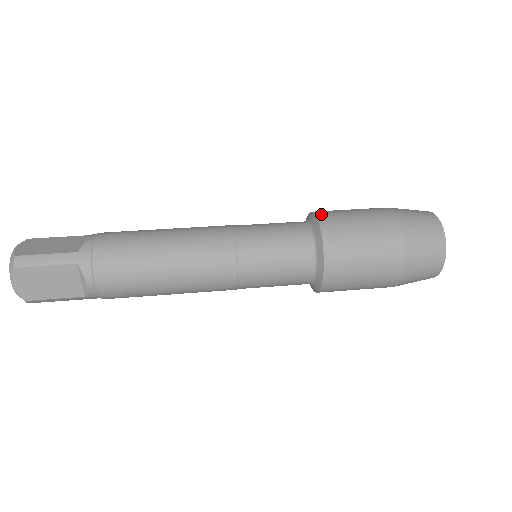
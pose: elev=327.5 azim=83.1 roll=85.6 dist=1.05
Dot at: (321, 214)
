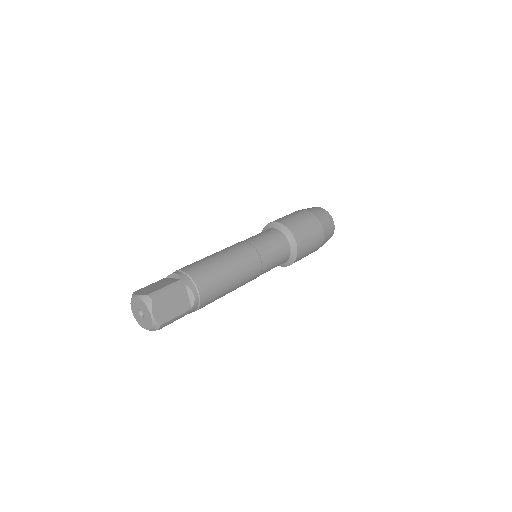
Dot at: (276, 221)
